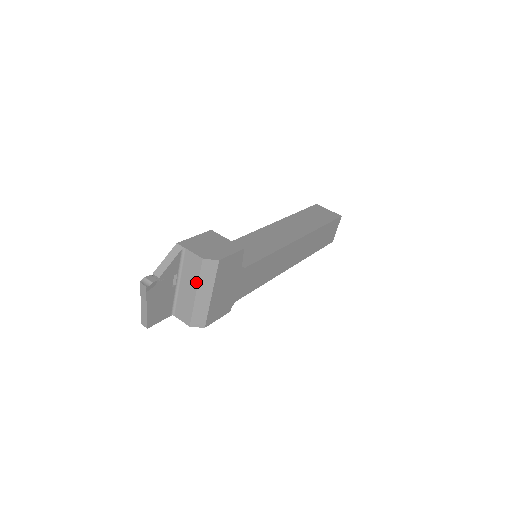
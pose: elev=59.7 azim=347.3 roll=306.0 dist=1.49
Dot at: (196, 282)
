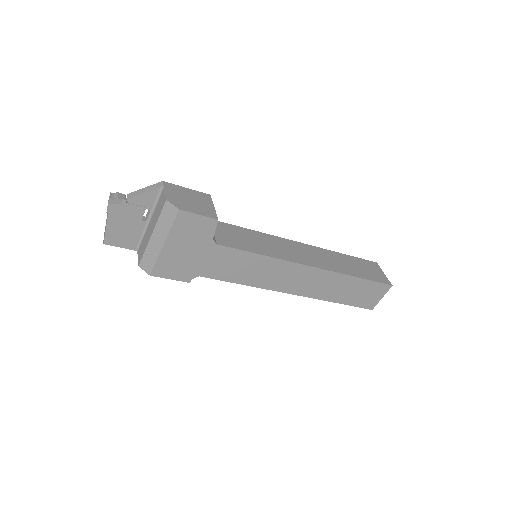
Dot at: (156, 222)
